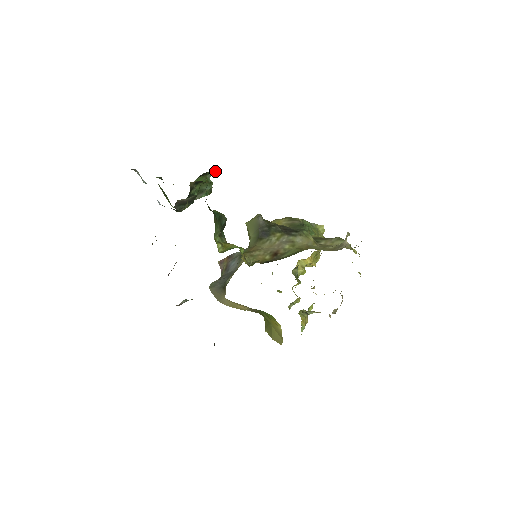
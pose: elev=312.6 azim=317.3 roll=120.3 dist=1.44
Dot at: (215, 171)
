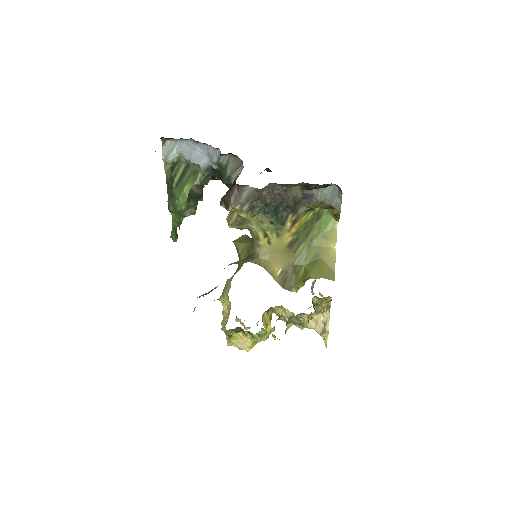
Dot at: occluded
